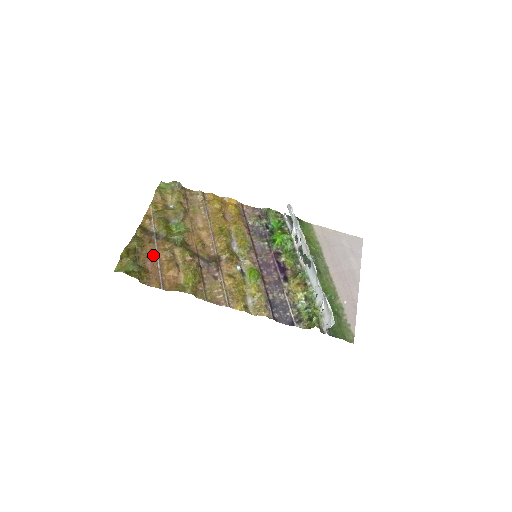
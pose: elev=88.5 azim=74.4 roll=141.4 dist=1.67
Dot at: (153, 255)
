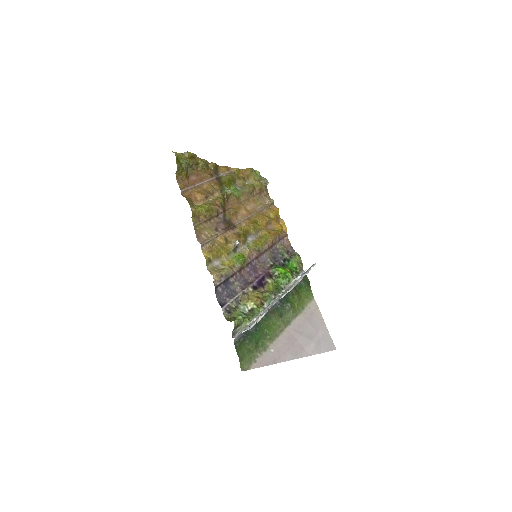
Dot at: (202, 179)
